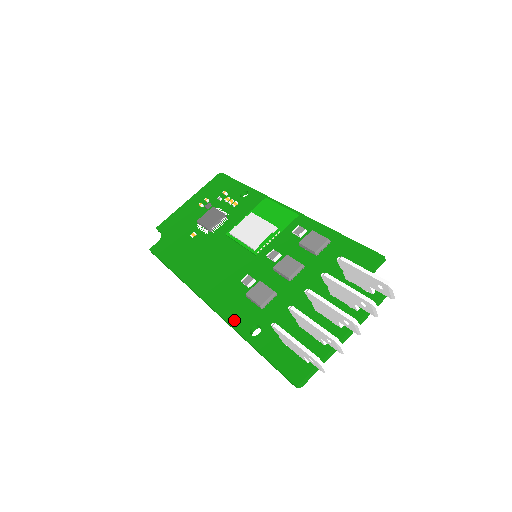
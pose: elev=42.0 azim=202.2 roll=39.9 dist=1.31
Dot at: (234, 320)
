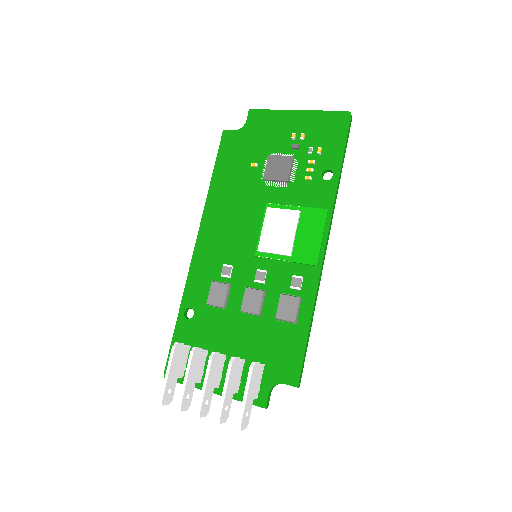
Dot at: (190, 287)
